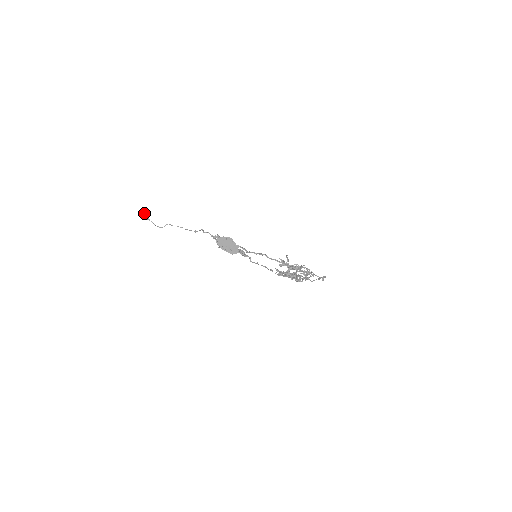
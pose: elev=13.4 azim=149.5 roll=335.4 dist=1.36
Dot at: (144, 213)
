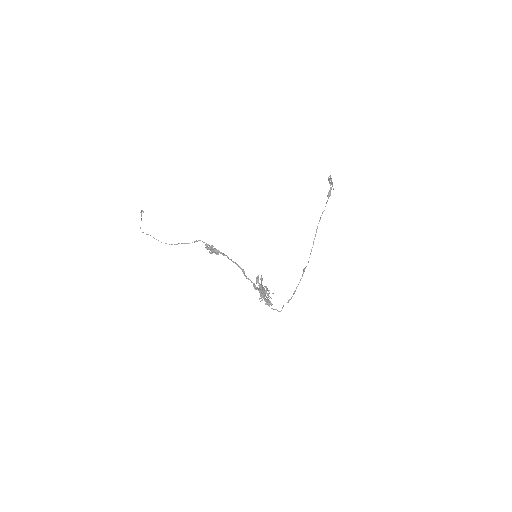
Dot at: occluded
